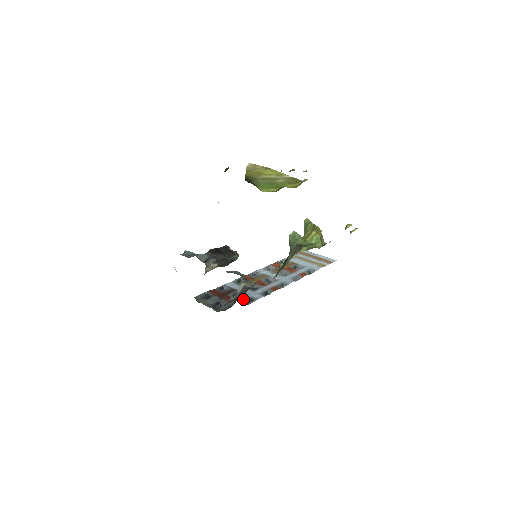
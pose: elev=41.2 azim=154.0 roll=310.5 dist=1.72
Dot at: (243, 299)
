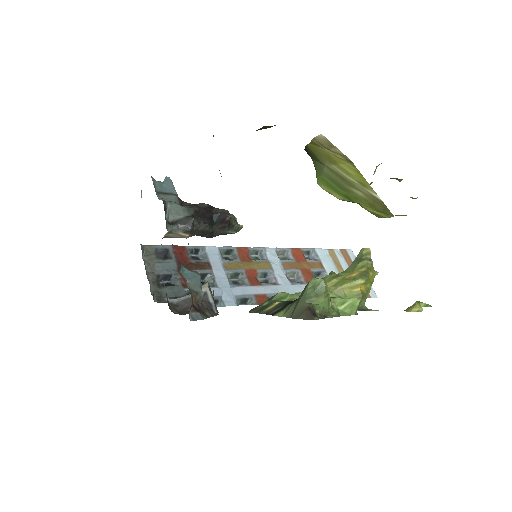
Dot at: occluded
